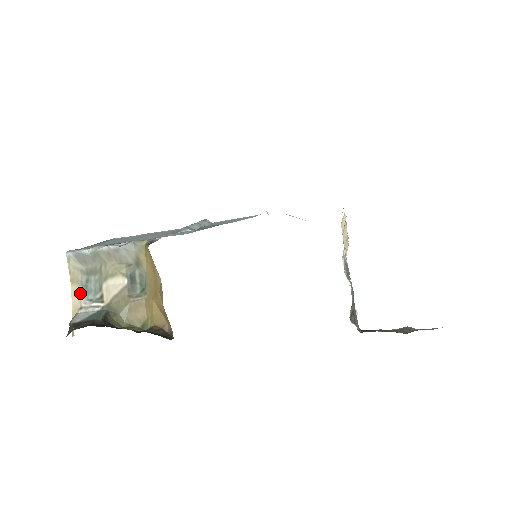
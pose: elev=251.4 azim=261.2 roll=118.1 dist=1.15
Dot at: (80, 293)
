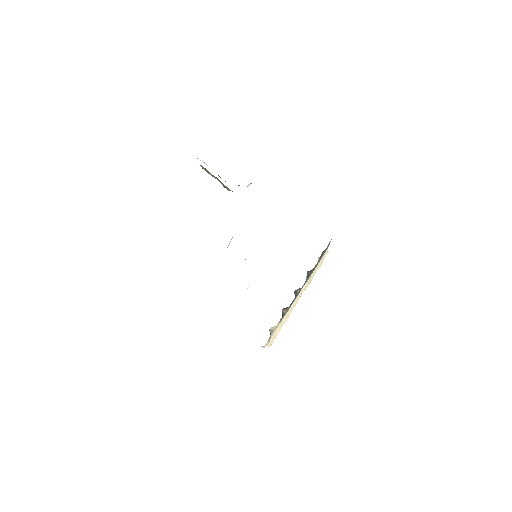
Dot at: (201, 165)
